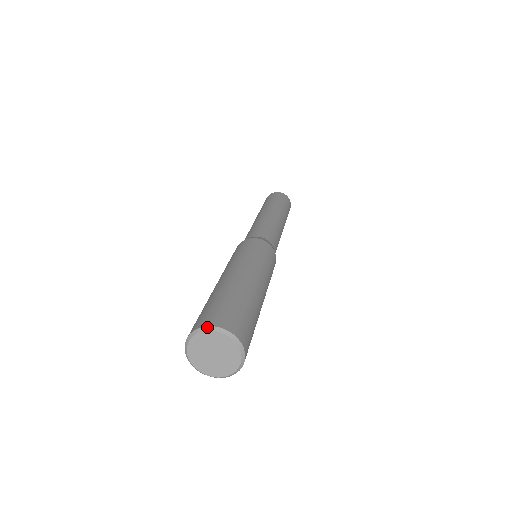
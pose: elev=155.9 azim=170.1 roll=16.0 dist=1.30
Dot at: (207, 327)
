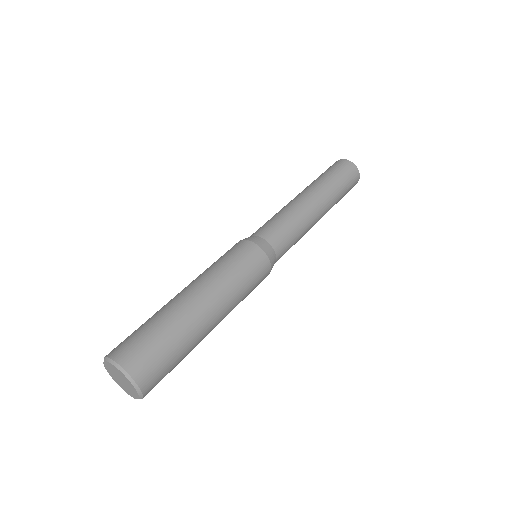
Dot at: (131, 379)
